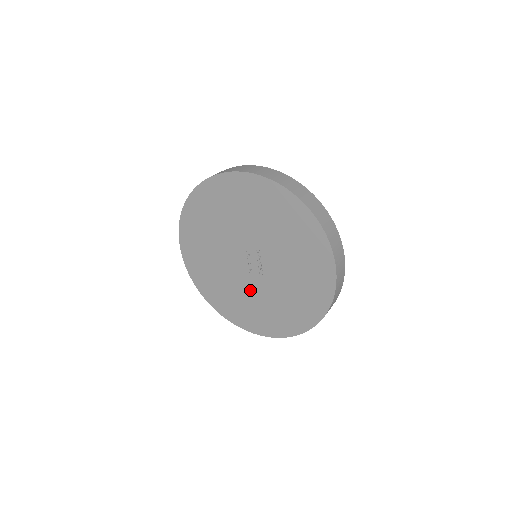
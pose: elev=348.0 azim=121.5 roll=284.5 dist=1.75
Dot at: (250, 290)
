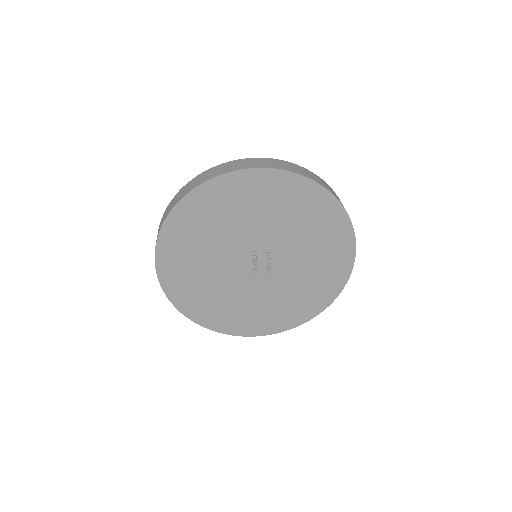
Dot at: (251, 293)
